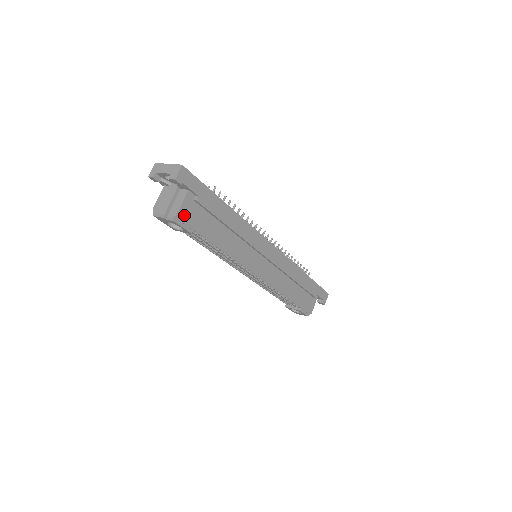
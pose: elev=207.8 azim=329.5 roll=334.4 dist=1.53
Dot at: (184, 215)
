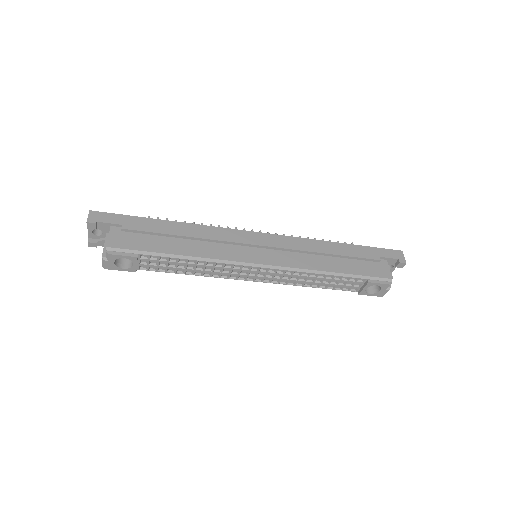
Dot at: (116, 245)
